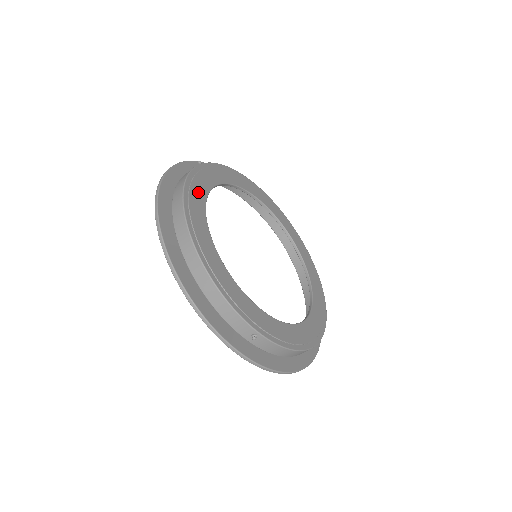
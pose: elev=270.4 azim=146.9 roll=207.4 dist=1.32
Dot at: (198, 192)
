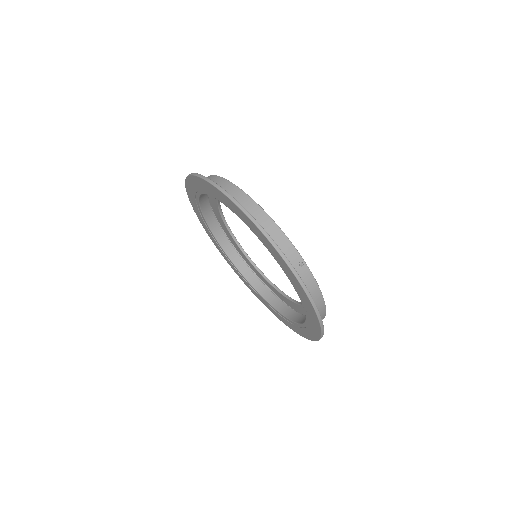
Dot at: occluded
